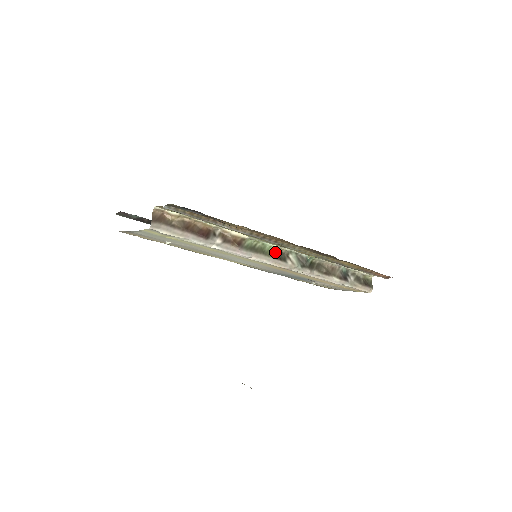
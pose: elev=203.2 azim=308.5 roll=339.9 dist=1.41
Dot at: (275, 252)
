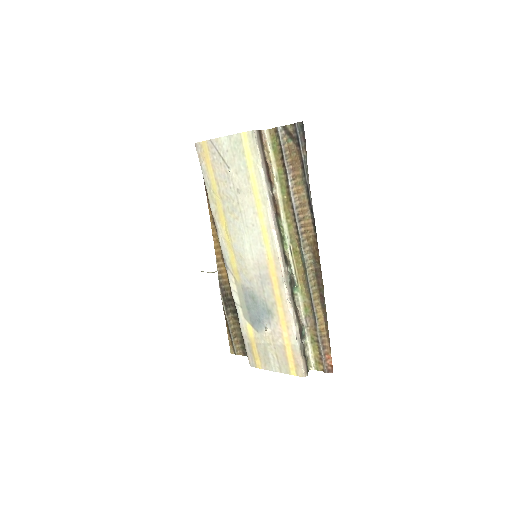
Dot at: (284, 252)
